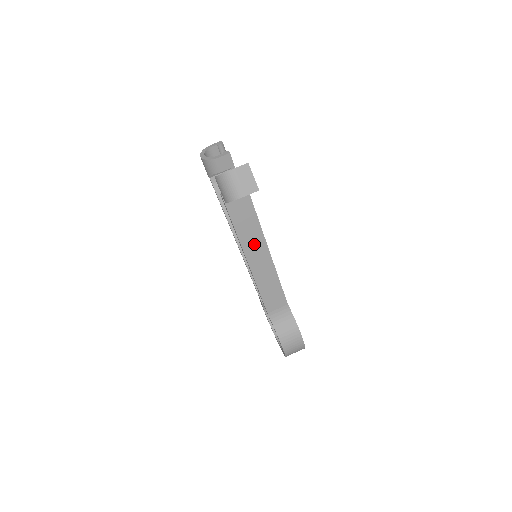
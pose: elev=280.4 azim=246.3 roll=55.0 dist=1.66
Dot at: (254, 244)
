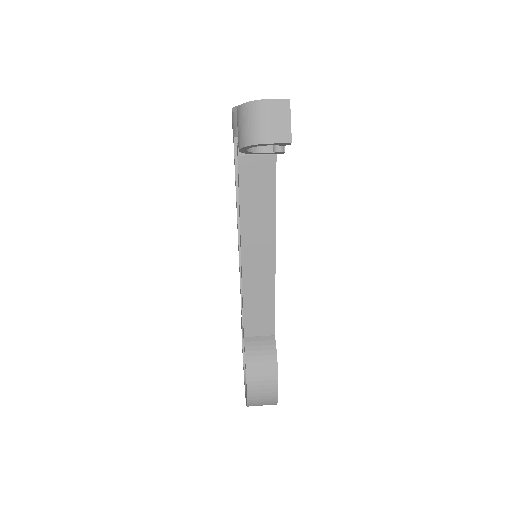
Dot at: (258, 231)
